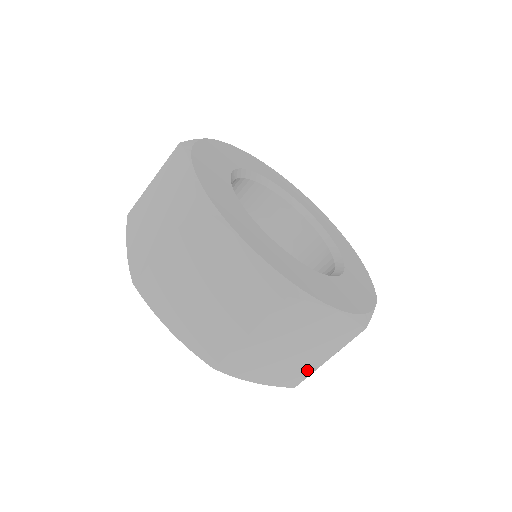
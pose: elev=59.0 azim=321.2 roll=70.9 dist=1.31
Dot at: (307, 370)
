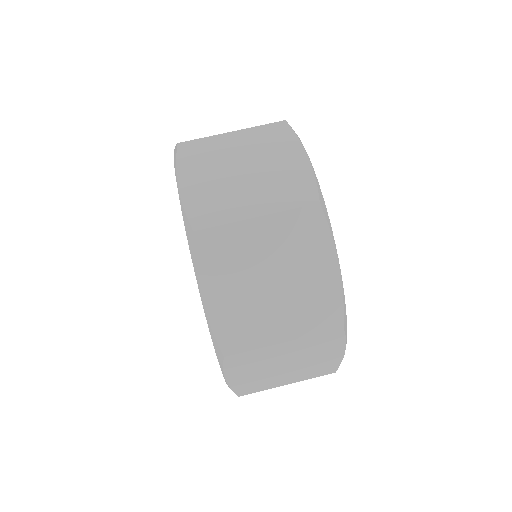
Dot at: (228, 214)
